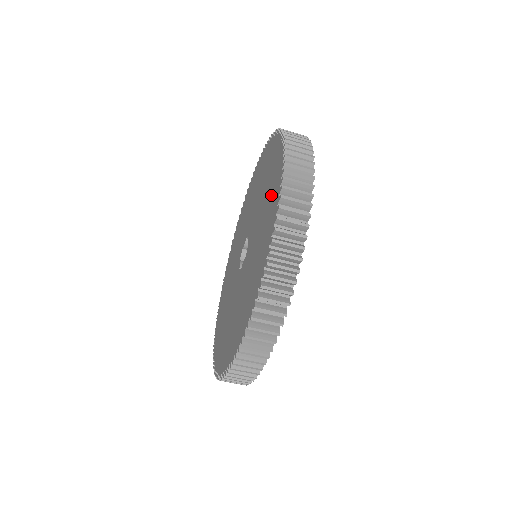
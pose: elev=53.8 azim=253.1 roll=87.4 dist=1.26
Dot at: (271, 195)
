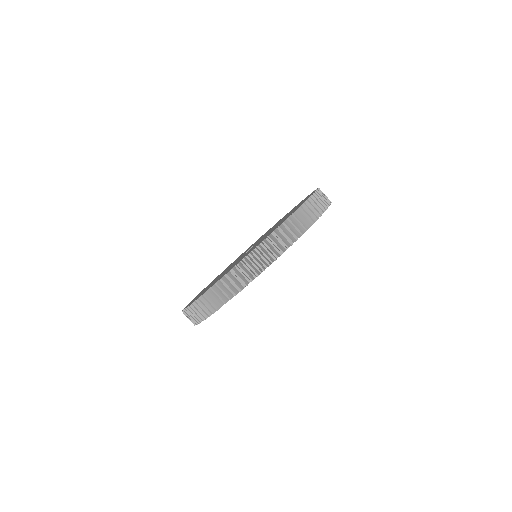
Dot at: (299, 204)
